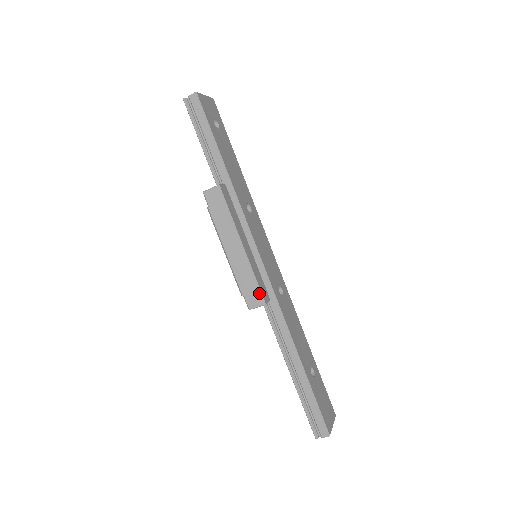
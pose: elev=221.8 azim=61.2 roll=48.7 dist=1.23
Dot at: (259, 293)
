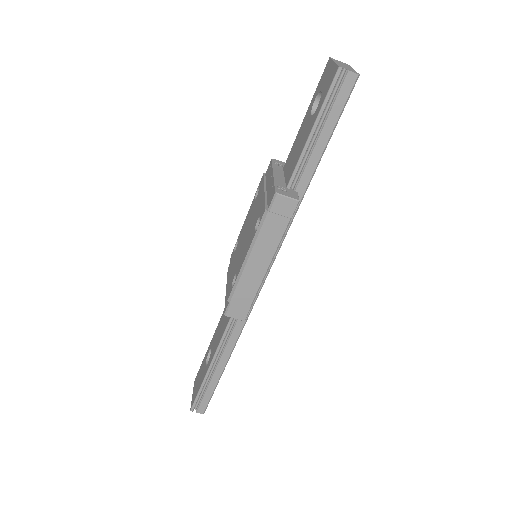
Dot at: (247, 310)
